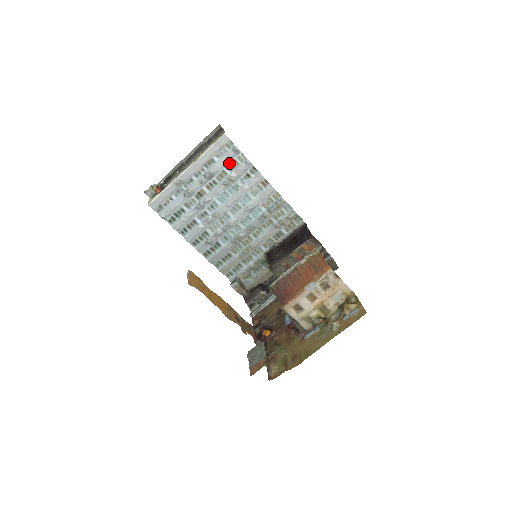
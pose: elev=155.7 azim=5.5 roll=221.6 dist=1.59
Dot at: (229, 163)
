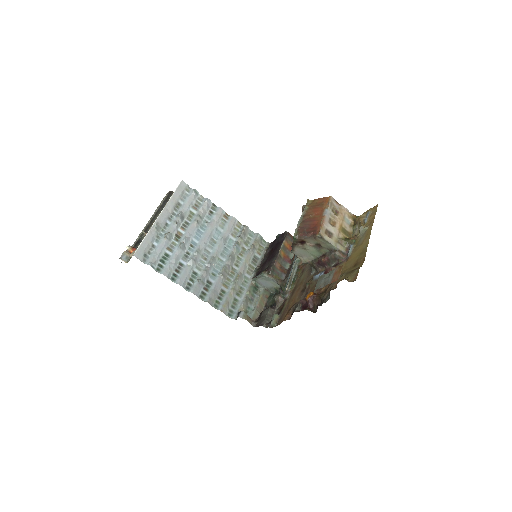
Dot at: (193, 204)
